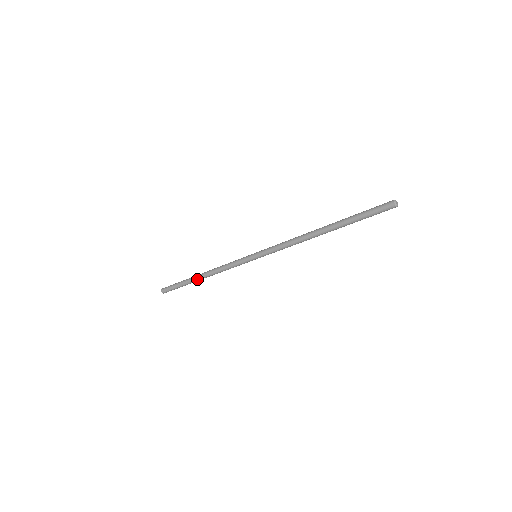
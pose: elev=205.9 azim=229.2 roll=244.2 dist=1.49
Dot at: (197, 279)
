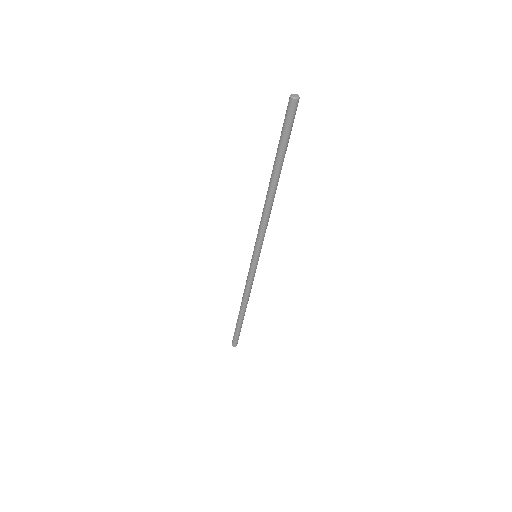
Dot at: (239, 313)
